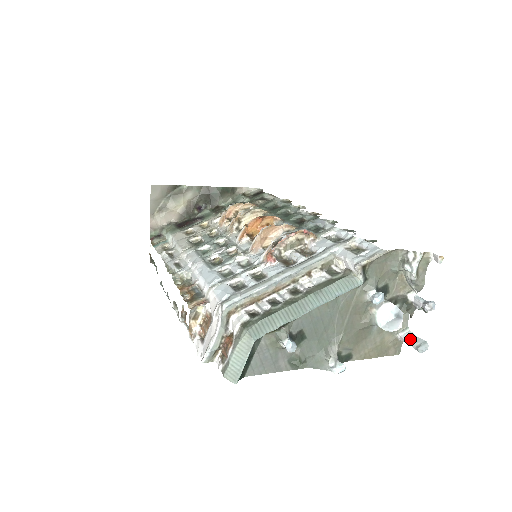
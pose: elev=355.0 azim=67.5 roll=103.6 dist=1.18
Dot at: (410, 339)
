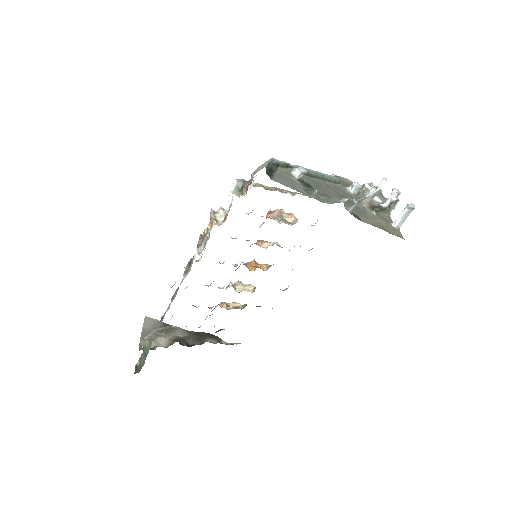
Dot at: (401, 216)
